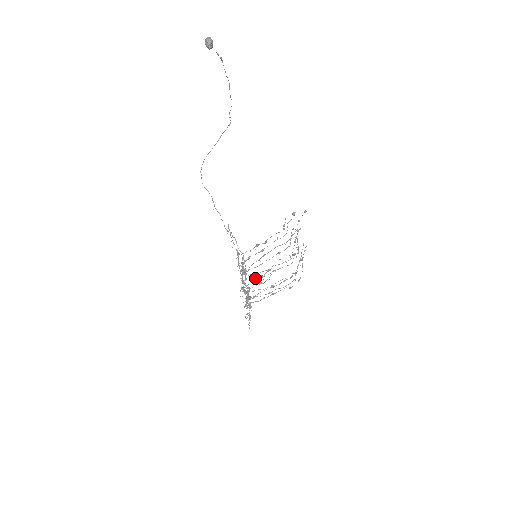
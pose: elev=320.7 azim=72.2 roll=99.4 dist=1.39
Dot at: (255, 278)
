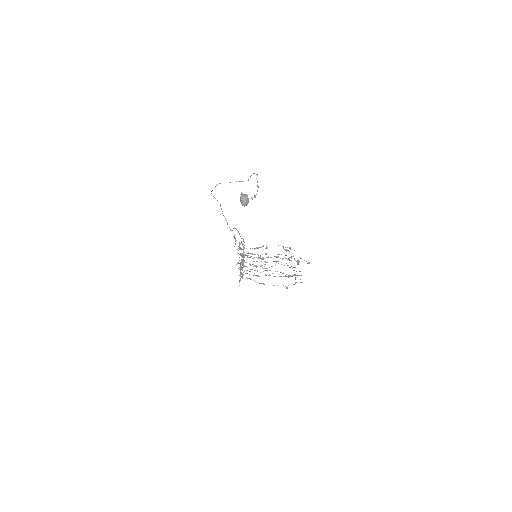
Dot at: occluded
